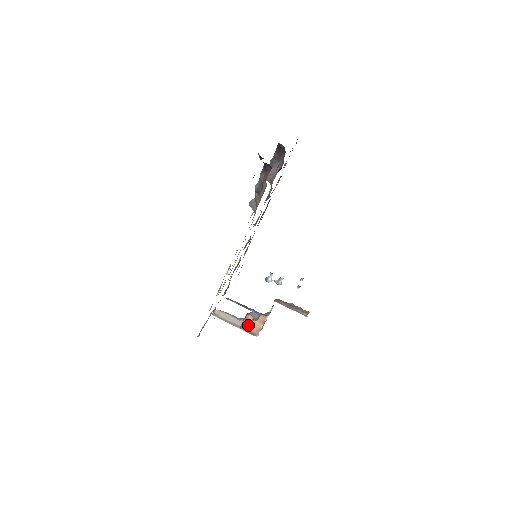
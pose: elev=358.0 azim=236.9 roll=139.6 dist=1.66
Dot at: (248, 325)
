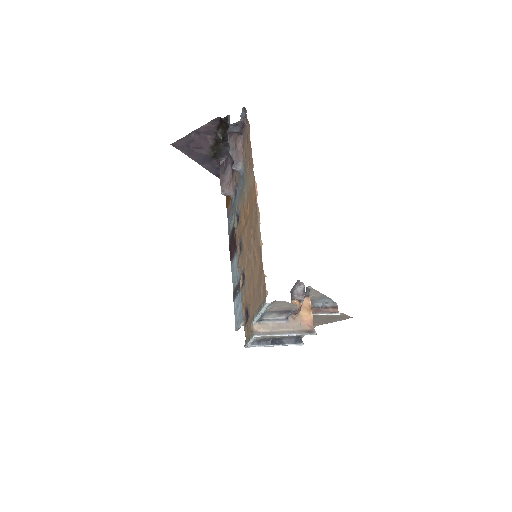
Dot at: (298, 323)
